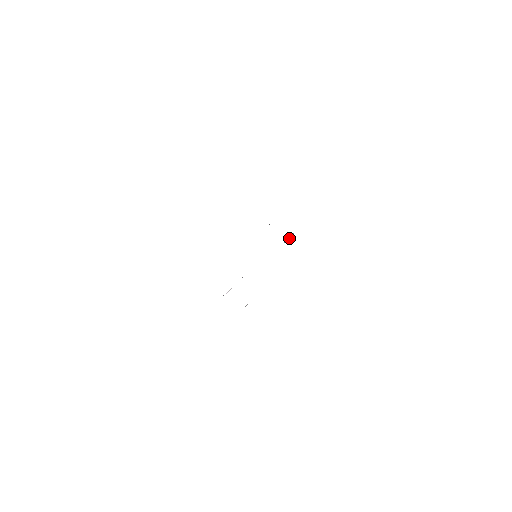
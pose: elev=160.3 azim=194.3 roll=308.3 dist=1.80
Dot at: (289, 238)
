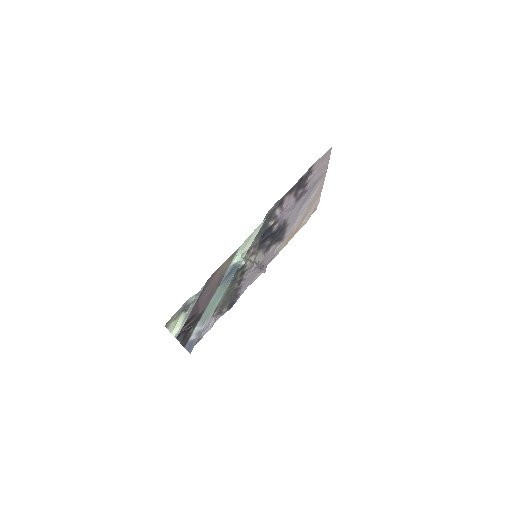
Dot at: occluded
